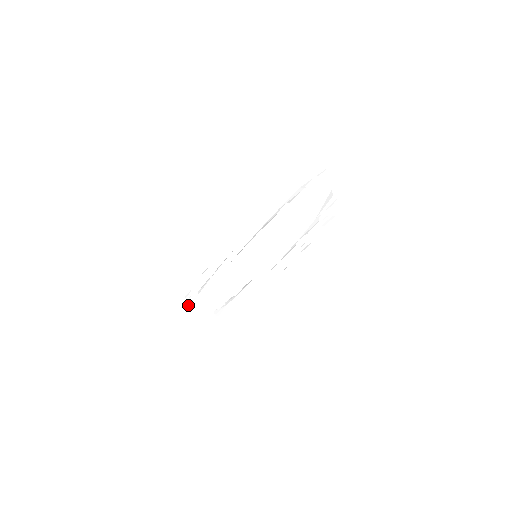
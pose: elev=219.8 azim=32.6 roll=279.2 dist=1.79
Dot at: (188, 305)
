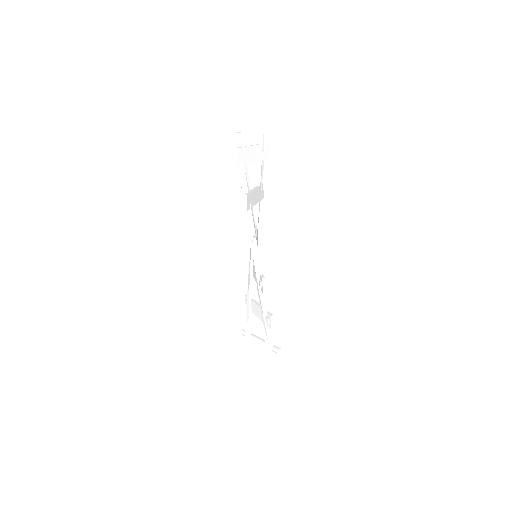
Dot at: occluded
